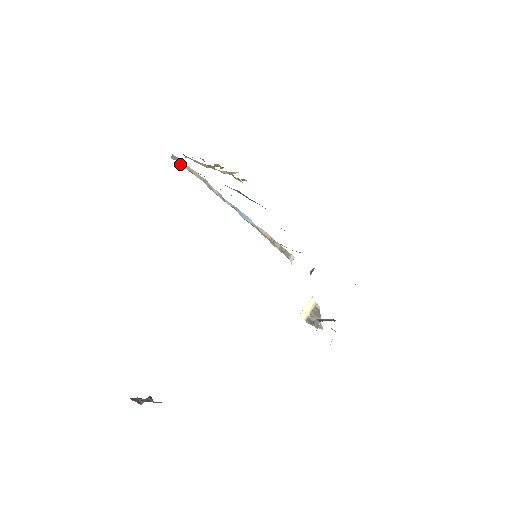
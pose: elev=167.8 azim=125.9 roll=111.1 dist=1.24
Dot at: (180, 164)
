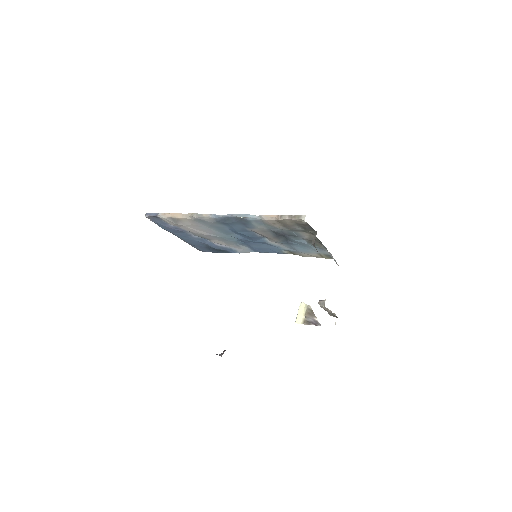
Dot at: (158, 215)
